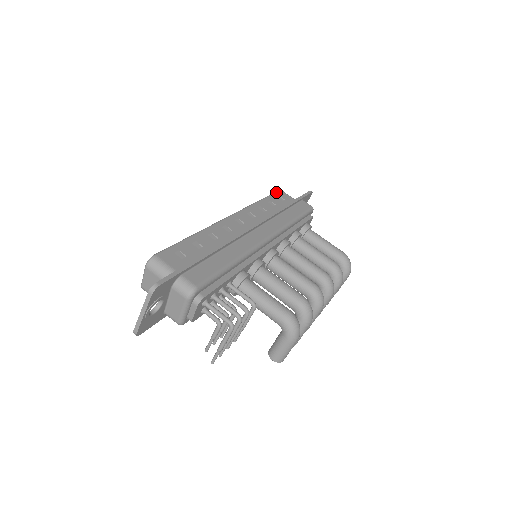
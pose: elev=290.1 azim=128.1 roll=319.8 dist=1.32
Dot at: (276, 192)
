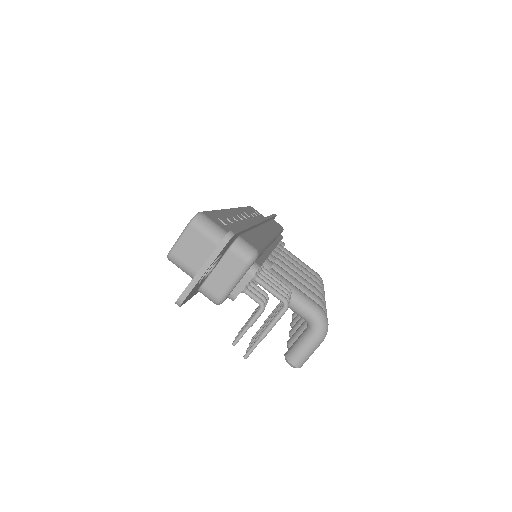
Dot at: (250, 206)
